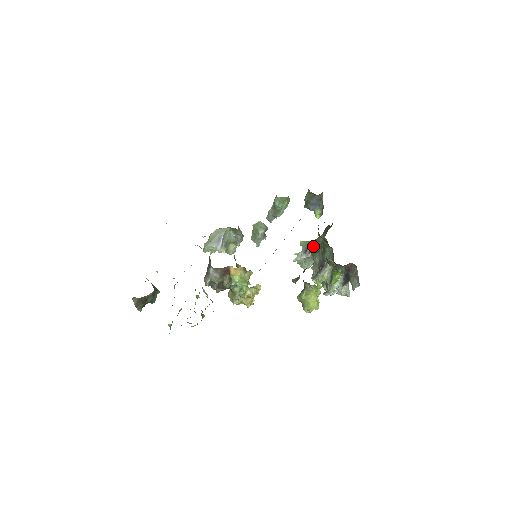
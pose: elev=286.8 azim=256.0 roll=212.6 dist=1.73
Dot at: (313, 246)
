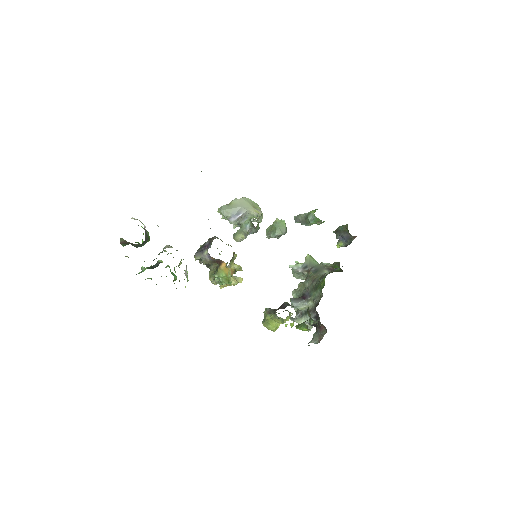
Dot at: (314, 270)
